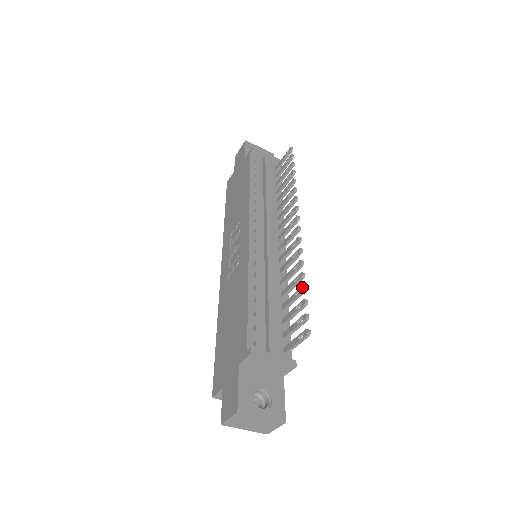
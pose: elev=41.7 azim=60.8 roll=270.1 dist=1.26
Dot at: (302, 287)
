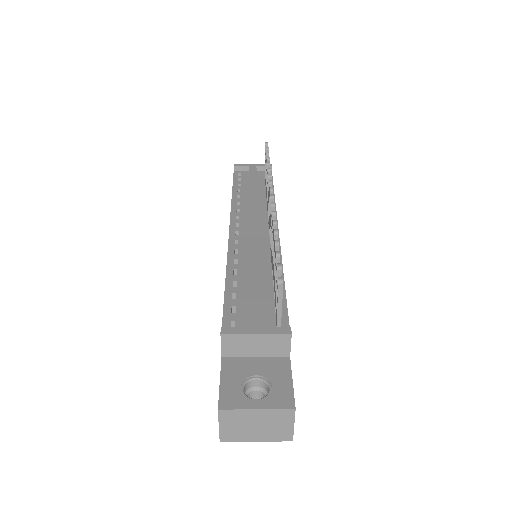
Dot at: (274, 242)
